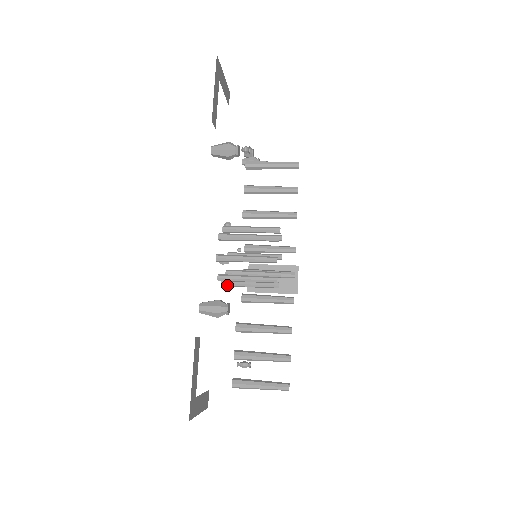
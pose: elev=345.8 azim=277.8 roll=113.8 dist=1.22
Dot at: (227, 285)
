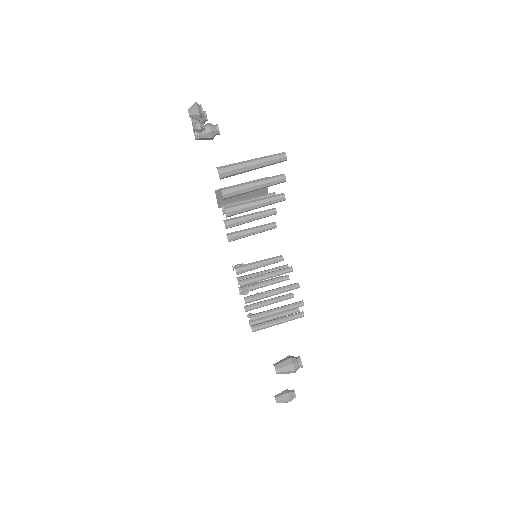
Dot at: (250, 310)
